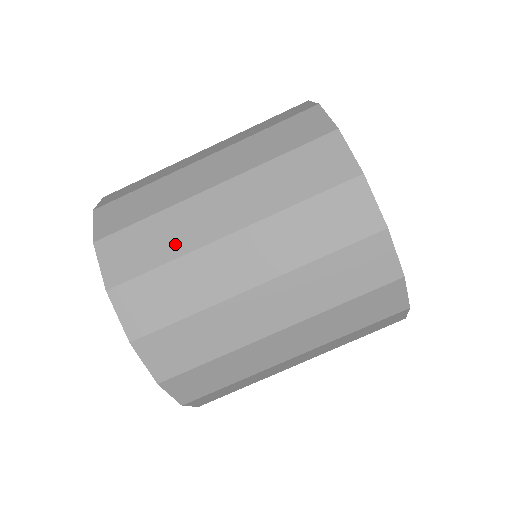
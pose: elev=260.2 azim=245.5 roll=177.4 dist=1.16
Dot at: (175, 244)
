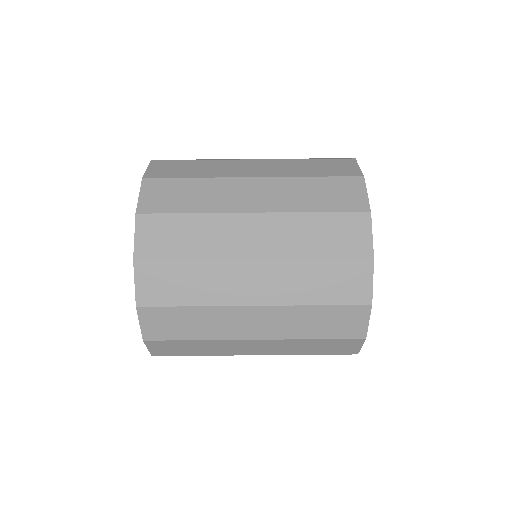
Dot at: occluded
